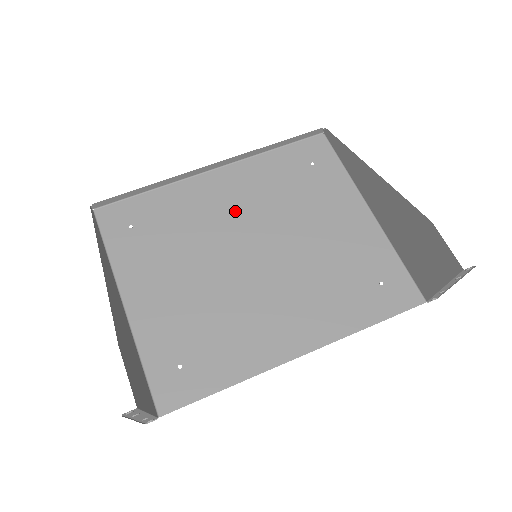
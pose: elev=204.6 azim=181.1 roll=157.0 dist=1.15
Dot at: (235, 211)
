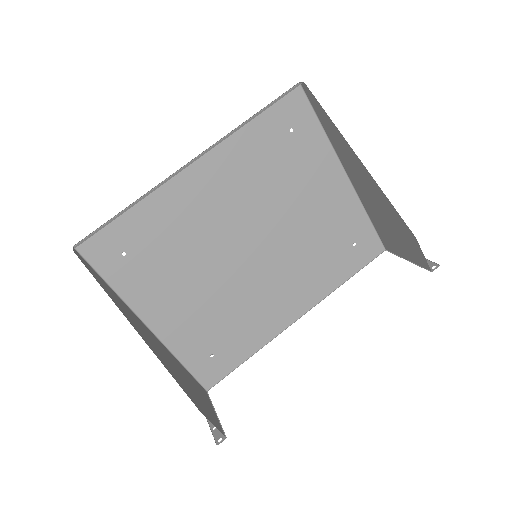
Dot at: (224, 208)
